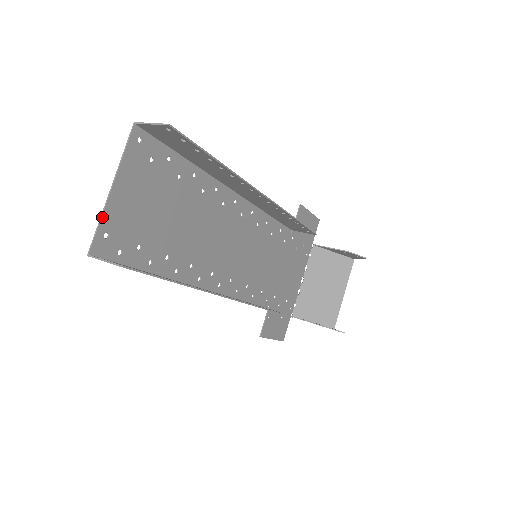
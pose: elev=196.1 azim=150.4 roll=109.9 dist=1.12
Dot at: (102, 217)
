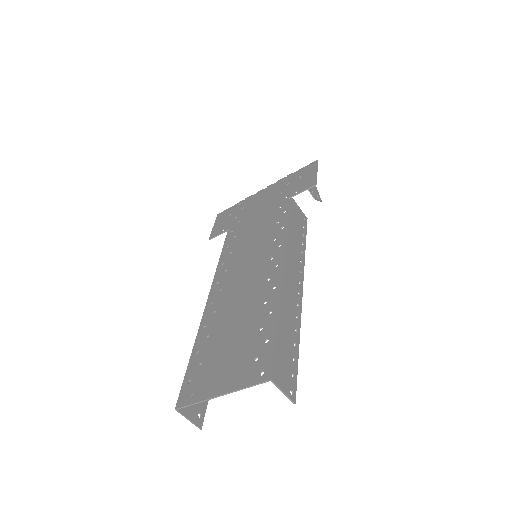
Dot at: occluded
